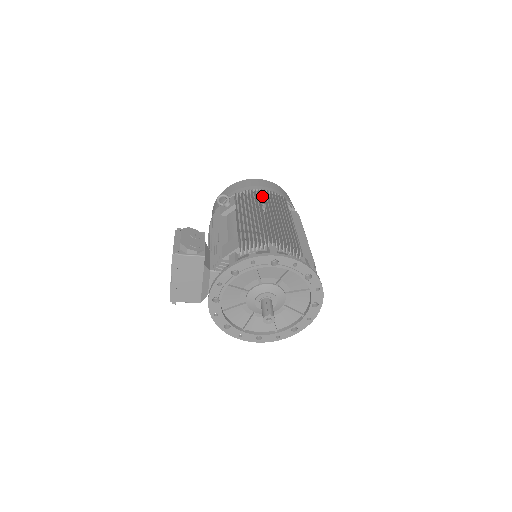
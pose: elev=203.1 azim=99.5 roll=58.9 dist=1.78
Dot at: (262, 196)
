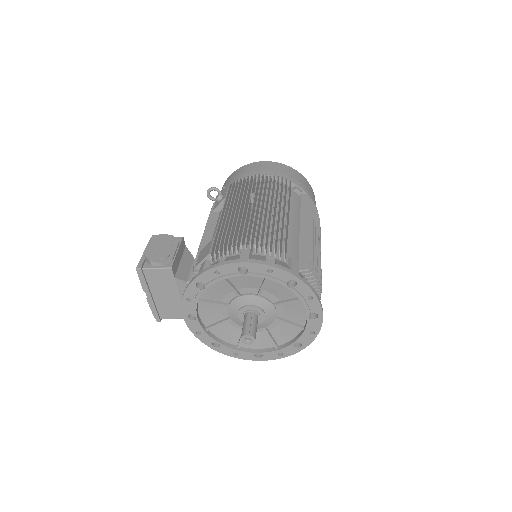
Dot at: (256, 183)
